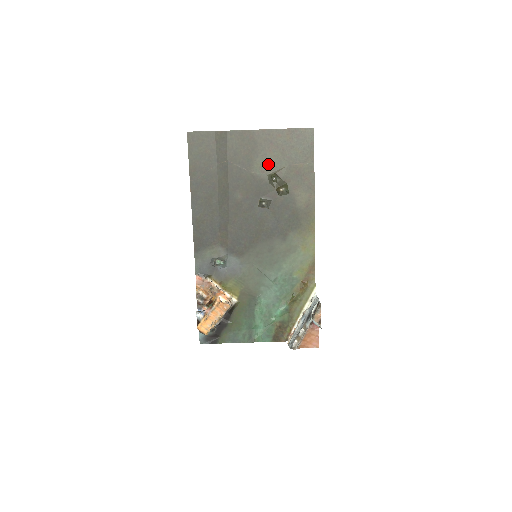
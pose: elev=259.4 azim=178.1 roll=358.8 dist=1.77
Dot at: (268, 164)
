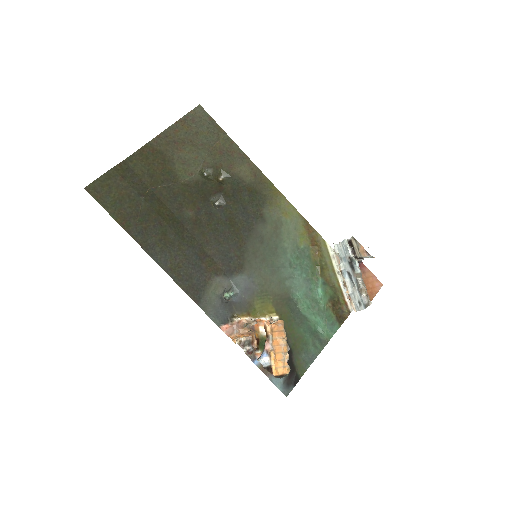
Dot at: (189, 164)
